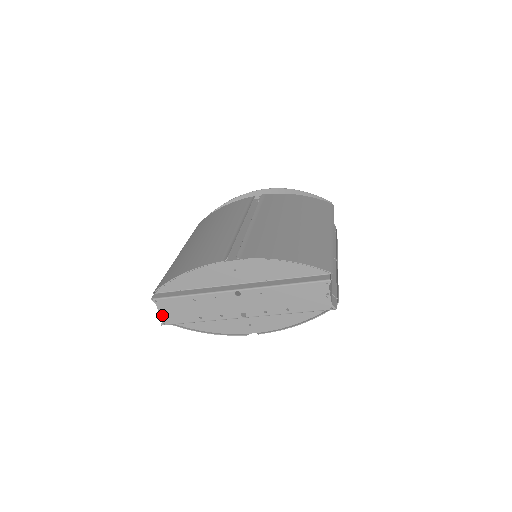
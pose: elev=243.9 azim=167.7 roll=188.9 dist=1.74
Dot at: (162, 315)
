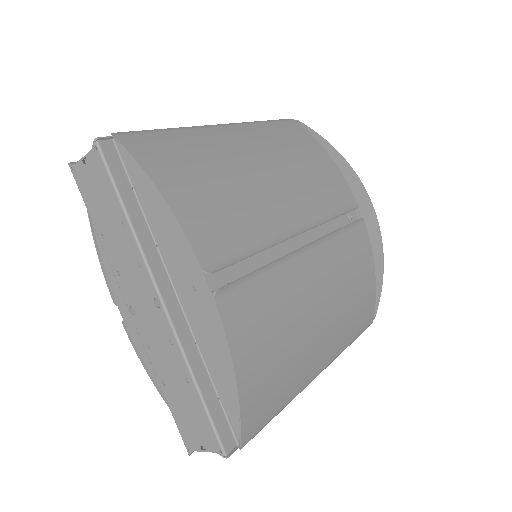
Dot at: (82, 163)
